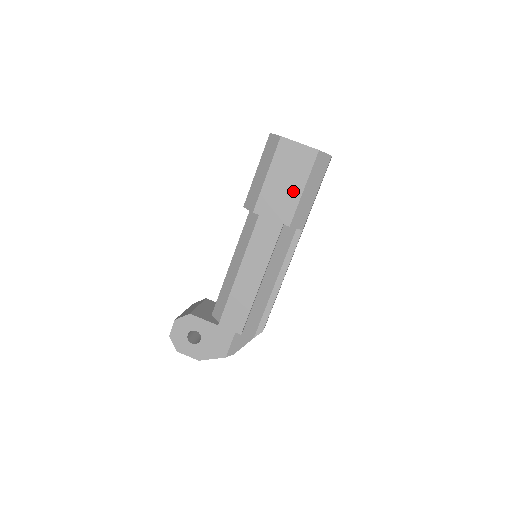
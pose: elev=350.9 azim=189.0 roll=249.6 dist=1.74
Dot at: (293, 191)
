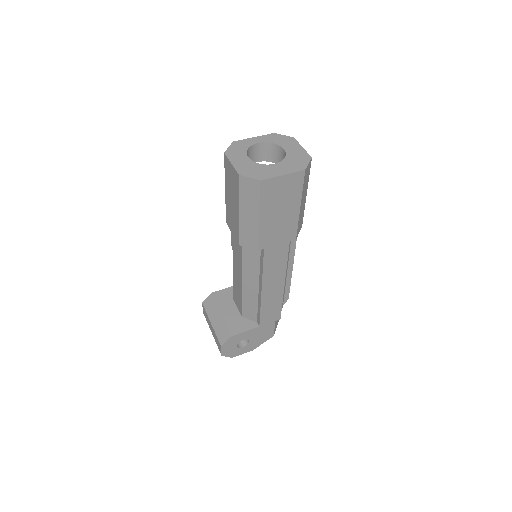
Dot at: (290, 215)
